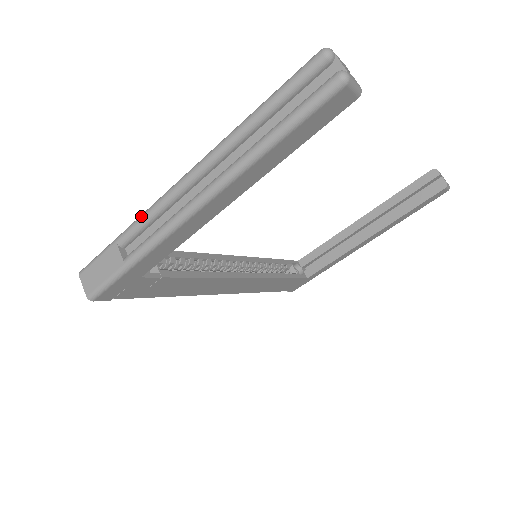
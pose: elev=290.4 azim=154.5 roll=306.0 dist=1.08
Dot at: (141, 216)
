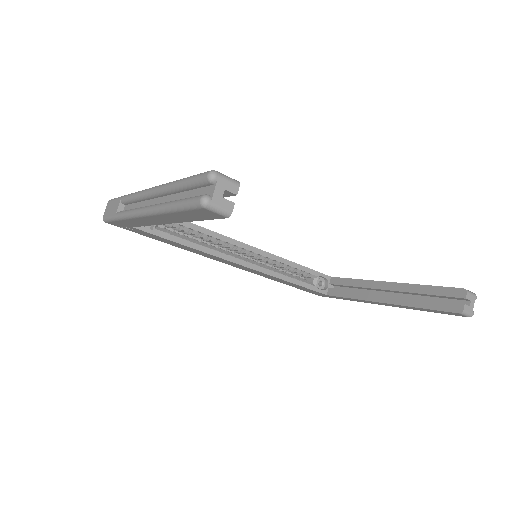
Dot at: (131, 194)
